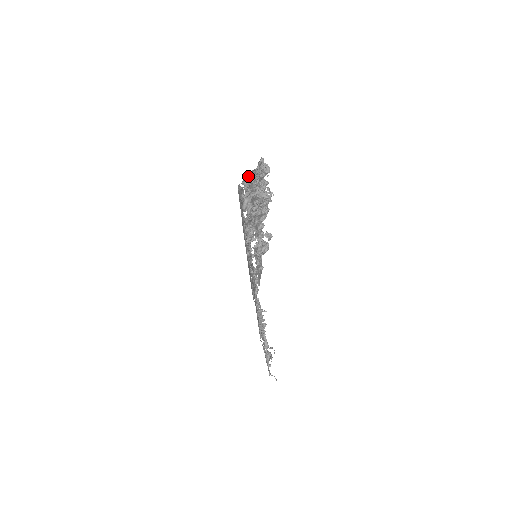
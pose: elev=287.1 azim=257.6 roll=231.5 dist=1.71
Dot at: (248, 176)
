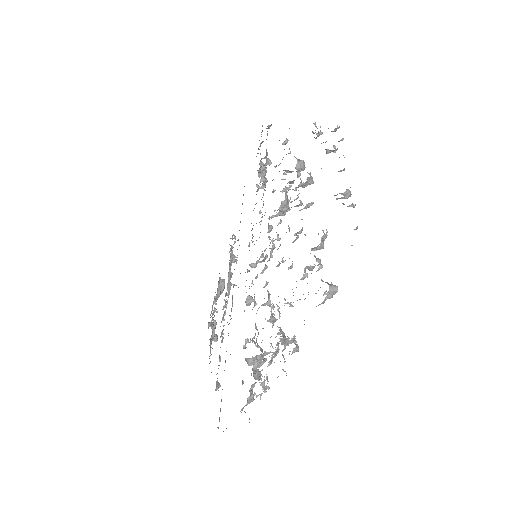
Dot at: occluded
